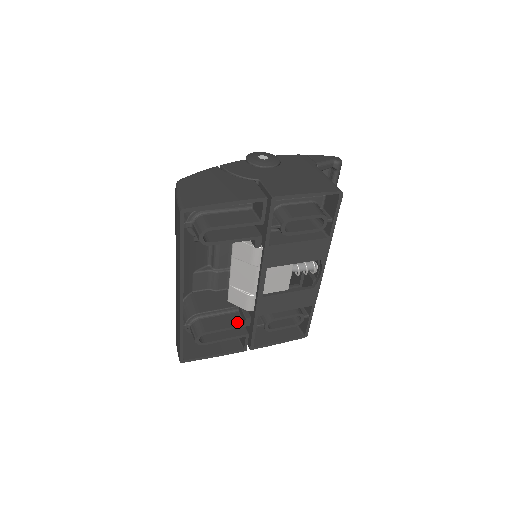
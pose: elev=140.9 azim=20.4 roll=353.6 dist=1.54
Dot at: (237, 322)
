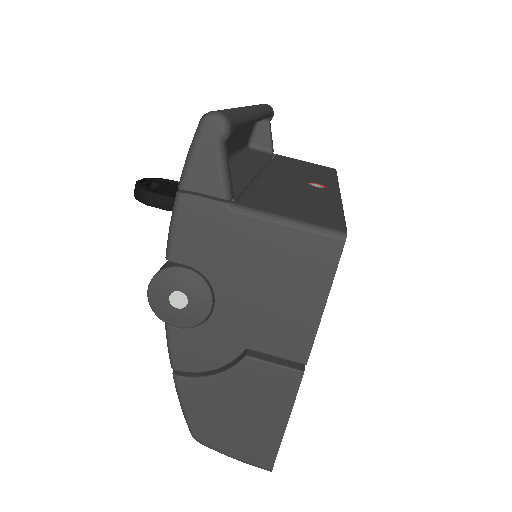
Dot at: occluded
